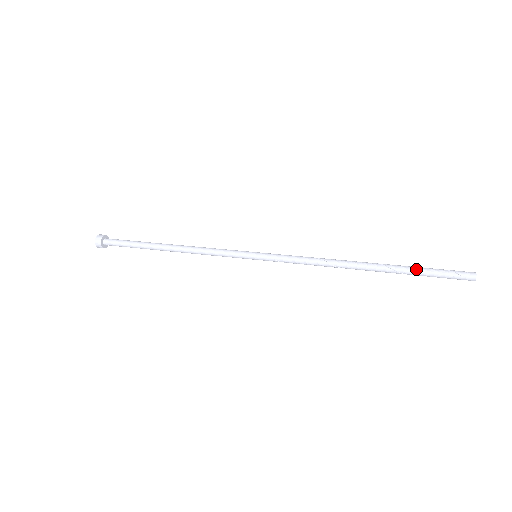
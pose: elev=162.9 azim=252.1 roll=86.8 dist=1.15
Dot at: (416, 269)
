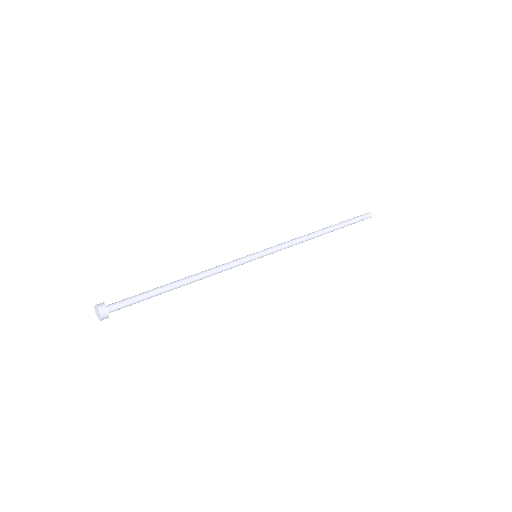
Dot at: (348, 225)
